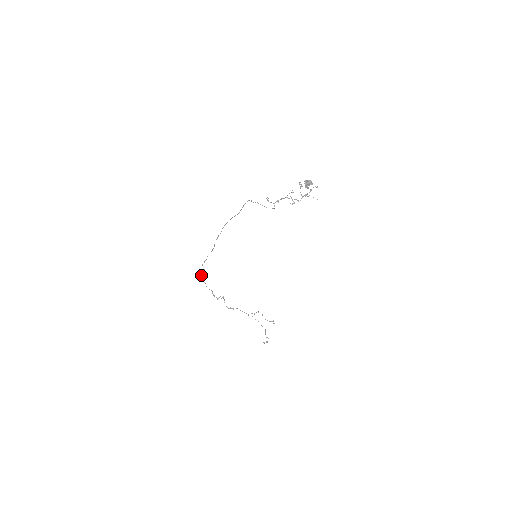
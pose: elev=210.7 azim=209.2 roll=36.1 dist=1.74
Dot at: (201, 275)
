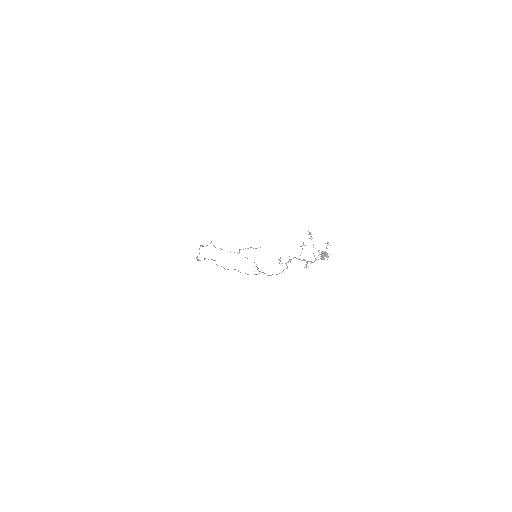
Dot at: occluded
